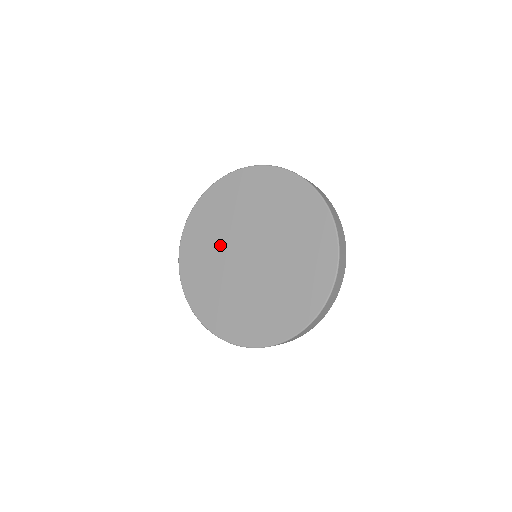
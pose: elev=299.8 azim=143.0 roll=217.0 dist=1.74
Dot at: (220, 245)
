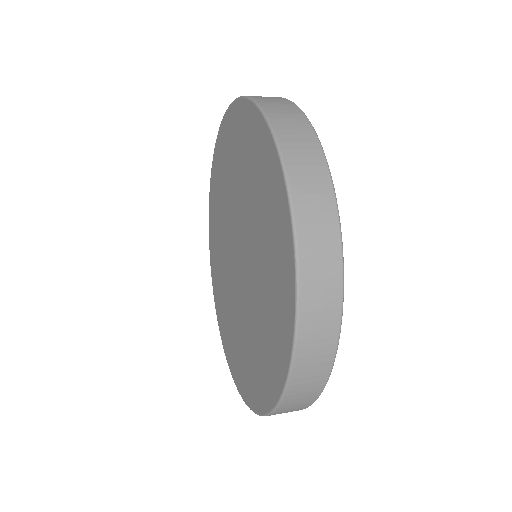
Dot at: (223, 240)
